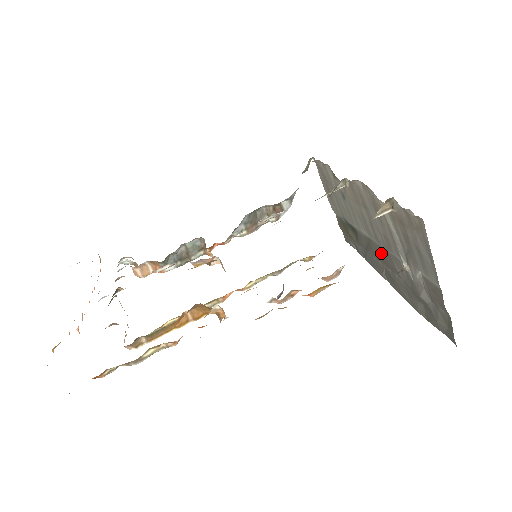
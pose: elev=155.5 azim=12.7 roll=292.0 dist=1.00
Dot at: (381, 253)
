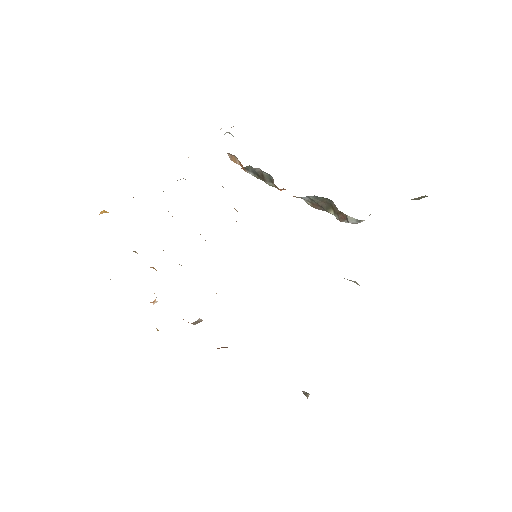
Dot at: occluded
